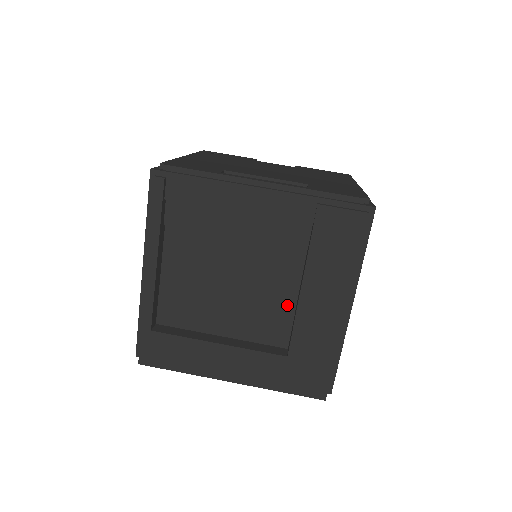
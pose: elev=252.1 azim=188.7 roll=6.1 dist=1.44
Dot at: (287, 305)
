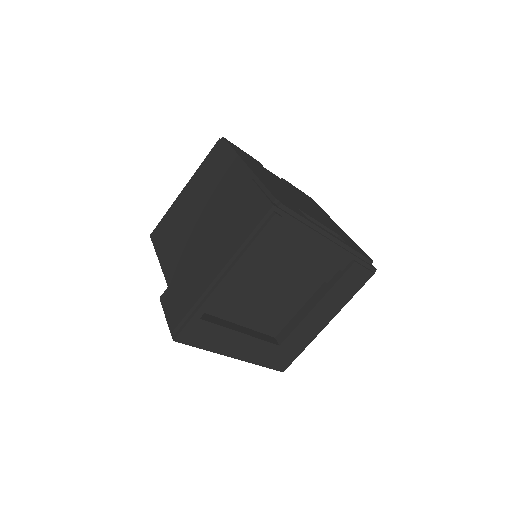
Dot at: (292, 311)
